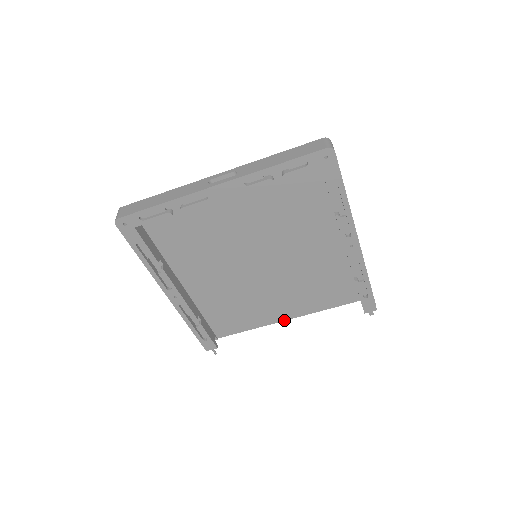
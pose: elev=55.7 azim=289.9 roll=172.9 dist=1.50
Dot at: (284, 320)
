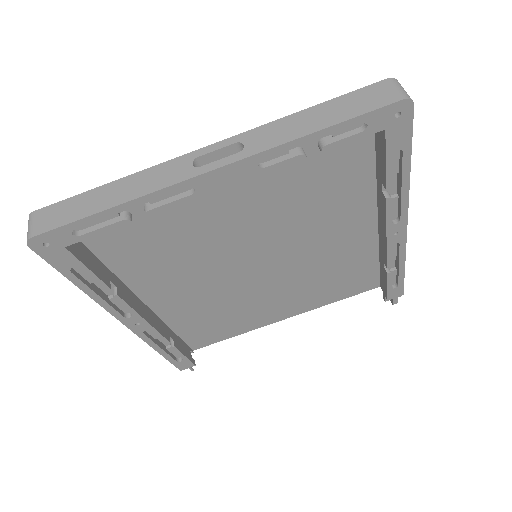
Dot at: (282, 319)
